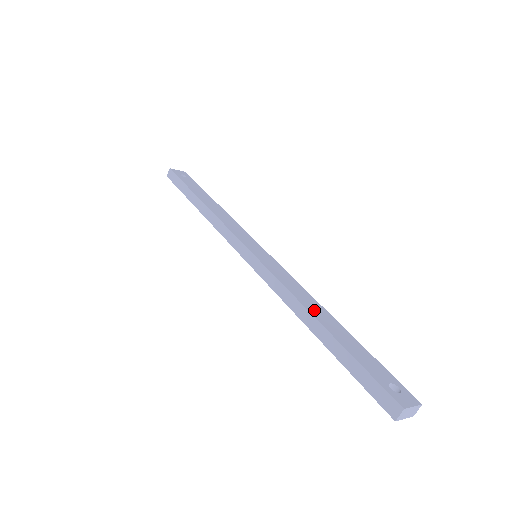
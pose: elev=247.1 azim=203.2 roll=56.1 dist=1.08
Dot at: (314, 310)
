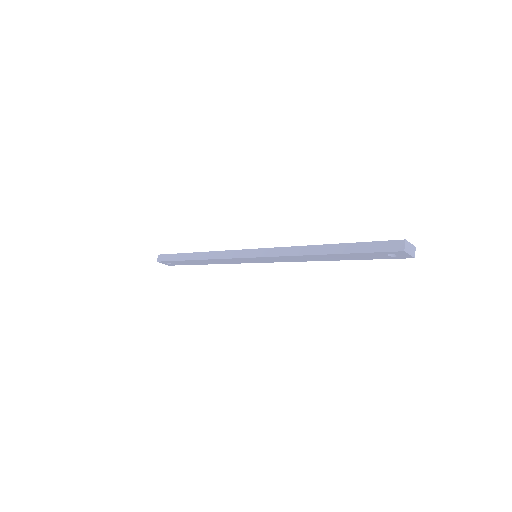
Dot at: occluded
